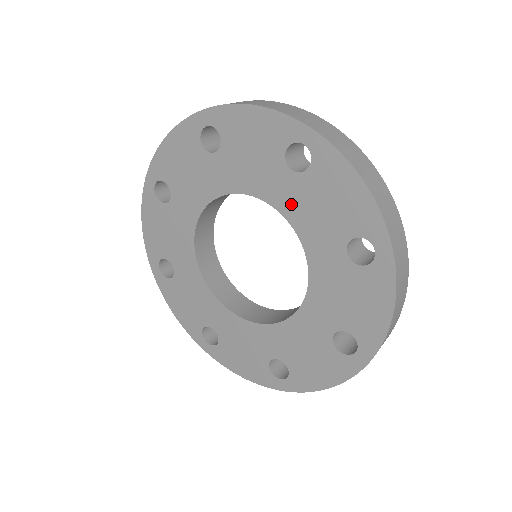
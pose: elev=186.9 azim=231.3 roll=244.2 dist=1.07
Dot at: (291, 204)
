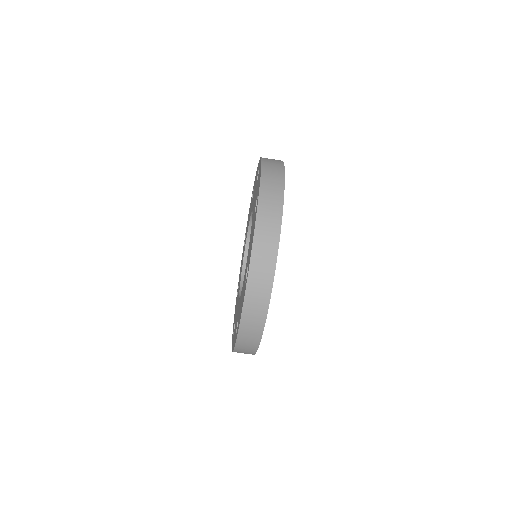
Dot at: occluded
